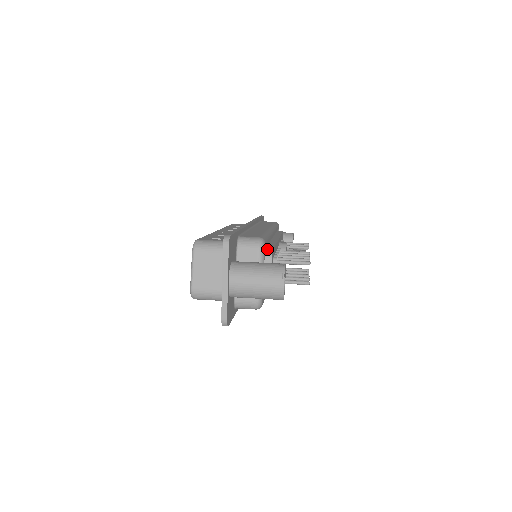
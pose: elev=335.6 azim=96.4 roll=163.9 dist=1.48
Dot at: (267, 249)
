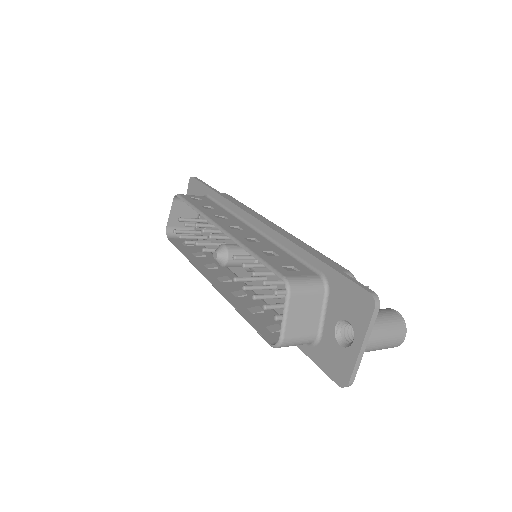
Dot at: occluded
